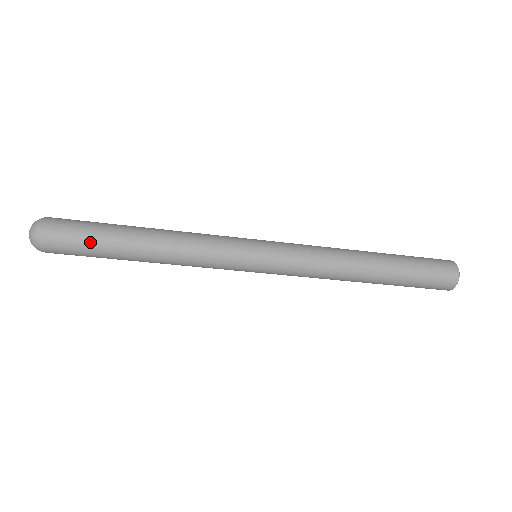
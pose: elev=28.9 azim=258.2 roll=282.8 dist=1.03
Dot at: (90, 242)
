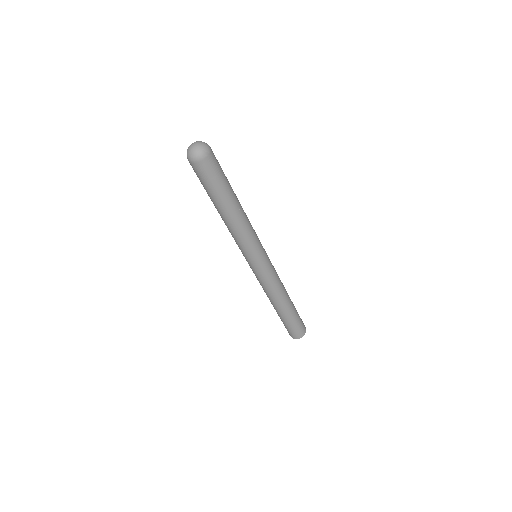
Dot at: (215, 185)
